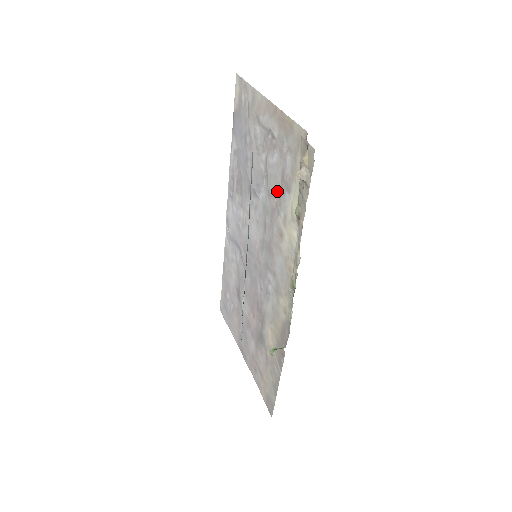
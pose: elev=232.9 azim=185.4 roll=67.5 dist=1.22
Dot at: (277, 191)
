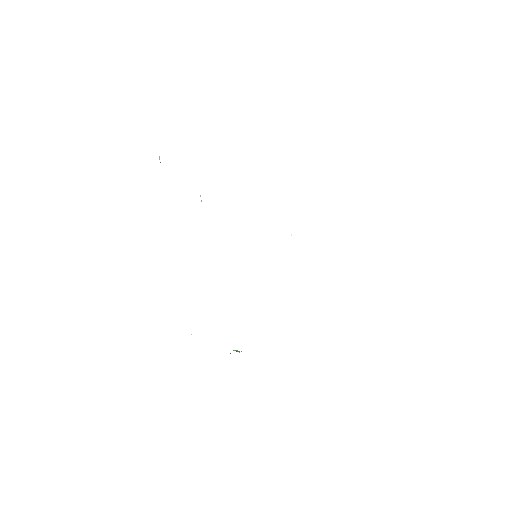
Dot at: occluded
